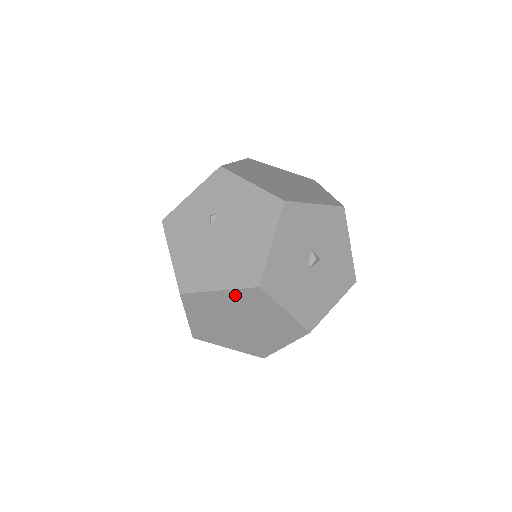
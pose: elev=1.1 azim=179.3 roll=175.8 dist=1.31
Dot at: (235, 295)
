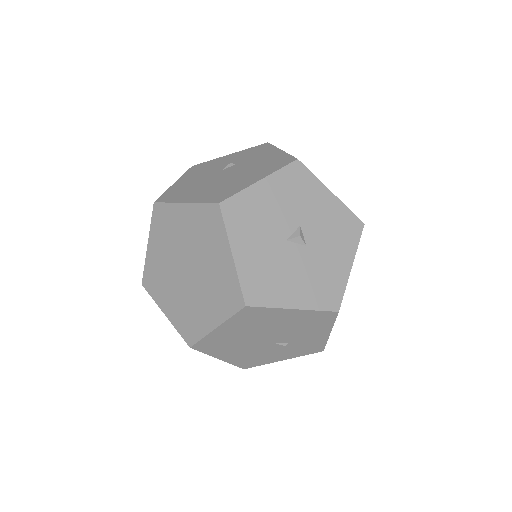
Dot at: (196, 214)
